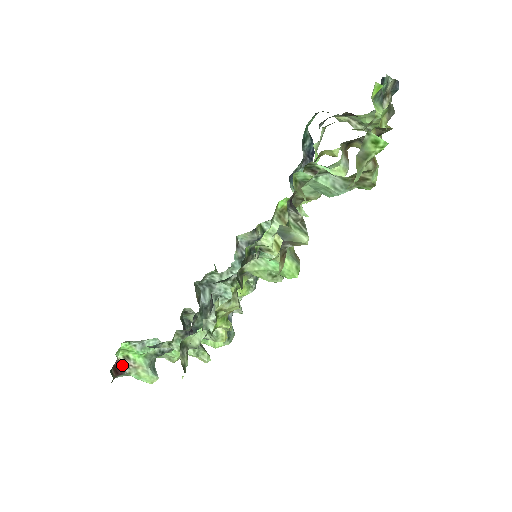
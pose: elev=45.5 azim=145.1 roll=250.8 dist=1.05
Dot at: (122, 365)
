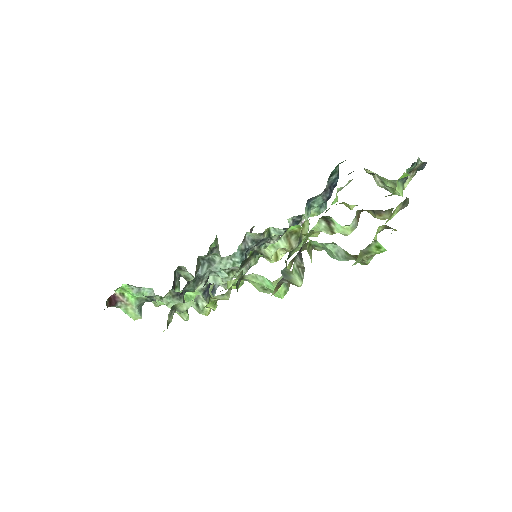
Dot at: (116, 299)
